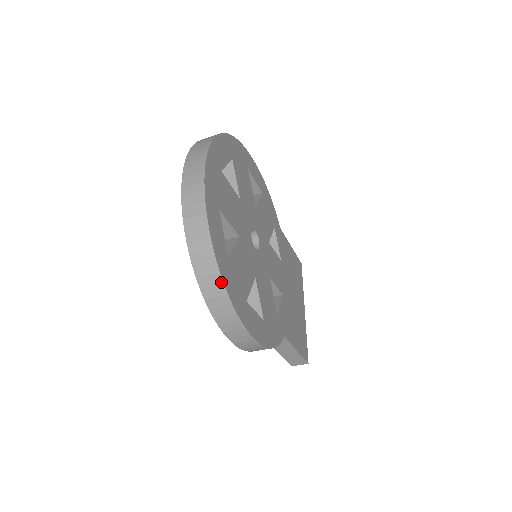
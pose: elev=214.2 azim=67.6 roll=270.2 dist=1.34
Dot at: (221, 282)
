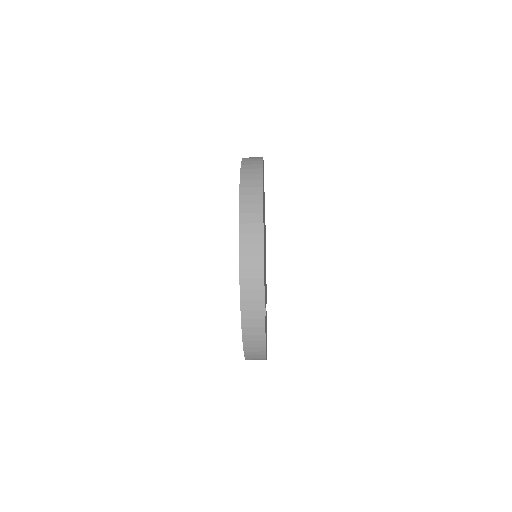
Dot at: (264, 354)
